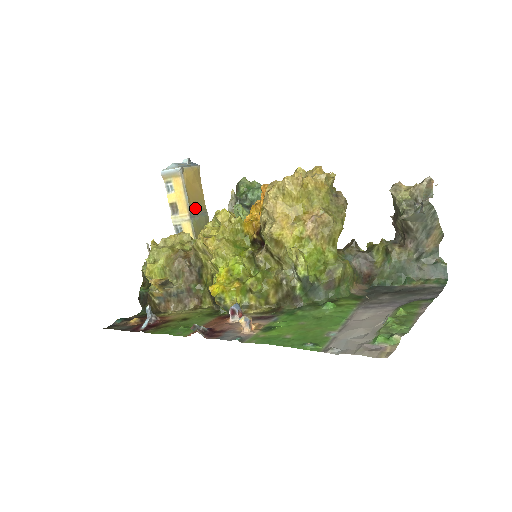
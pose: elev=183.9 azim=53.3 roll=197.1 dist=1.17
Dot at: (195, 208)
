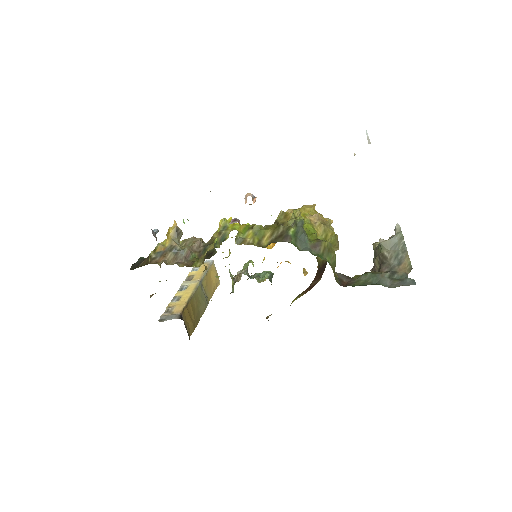
Dot at: (205, 287)
